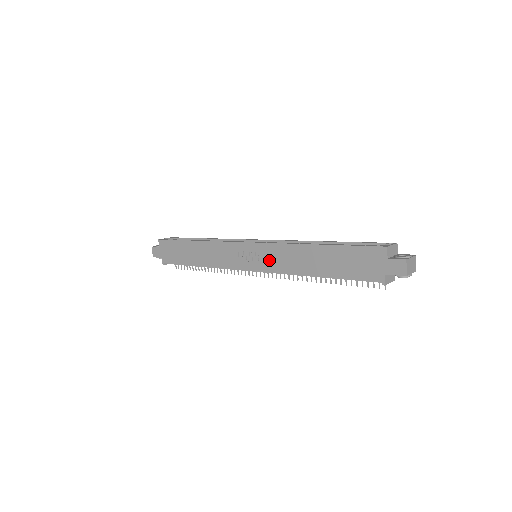
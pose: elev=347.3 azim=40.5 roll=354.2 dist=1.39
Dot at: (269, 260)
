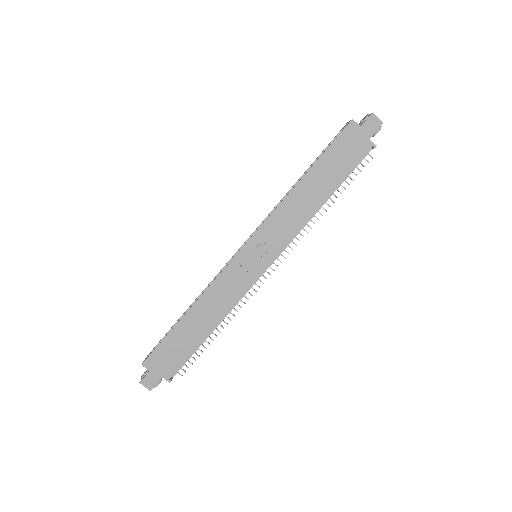
Dot at: (276, 237)
